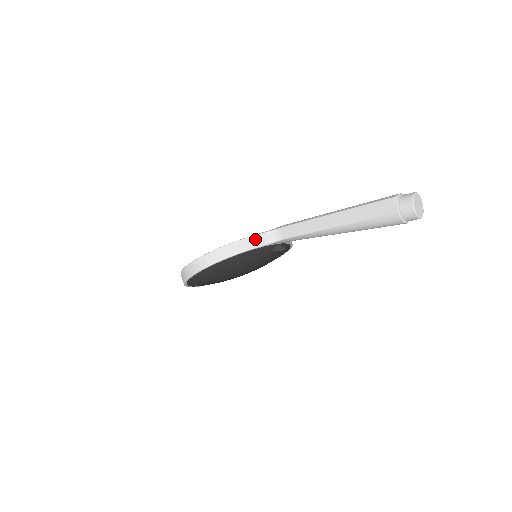
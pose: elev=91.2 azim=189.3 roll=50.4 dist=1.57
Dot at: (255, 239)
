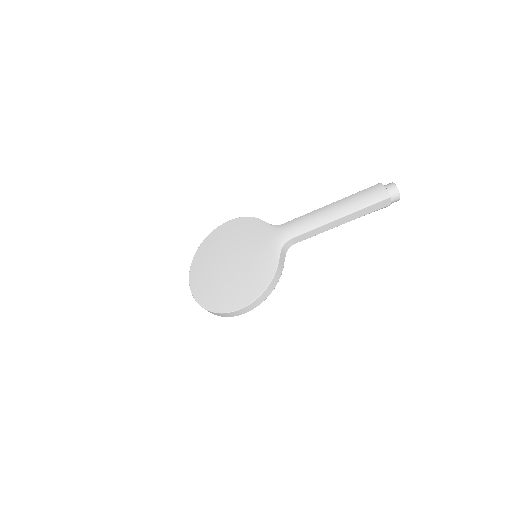
Dot at: (281, 259)
